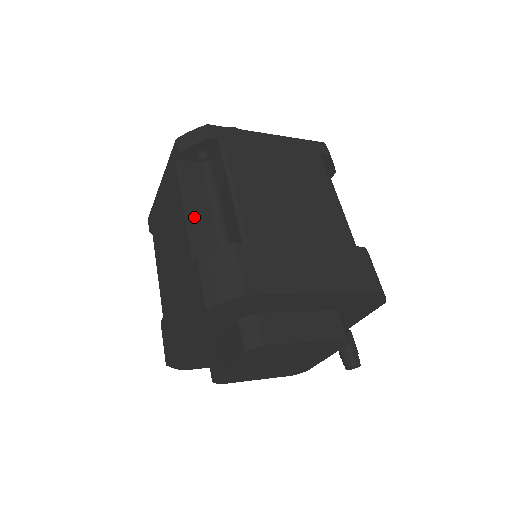
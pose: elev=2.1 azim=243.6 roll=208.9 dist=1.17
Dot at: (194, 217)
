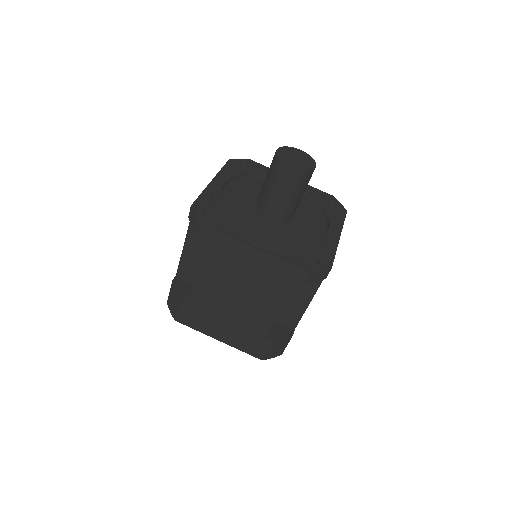
Dot at: occluded
